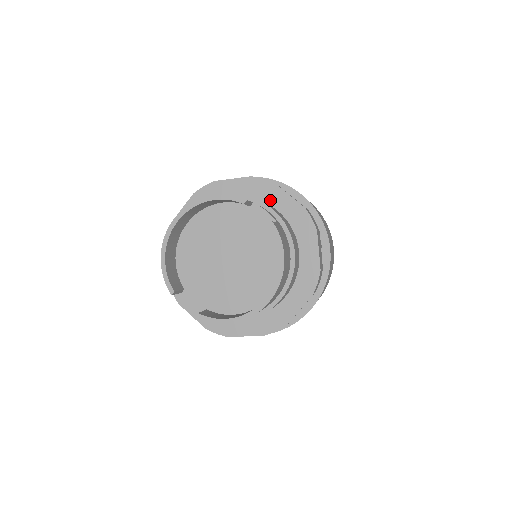
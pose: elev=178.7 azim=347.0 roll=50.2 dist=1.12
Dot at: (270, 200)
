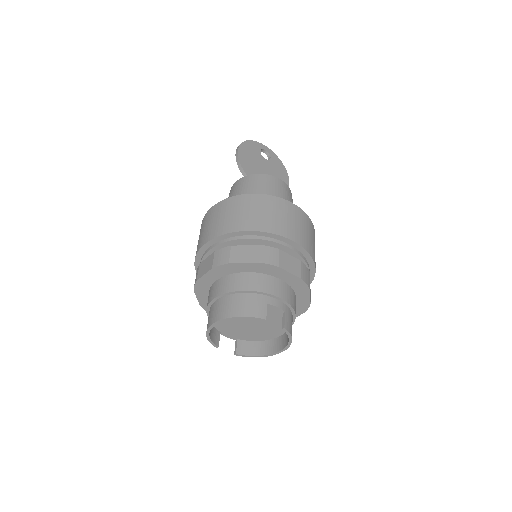
Dot at: (275, 274)
